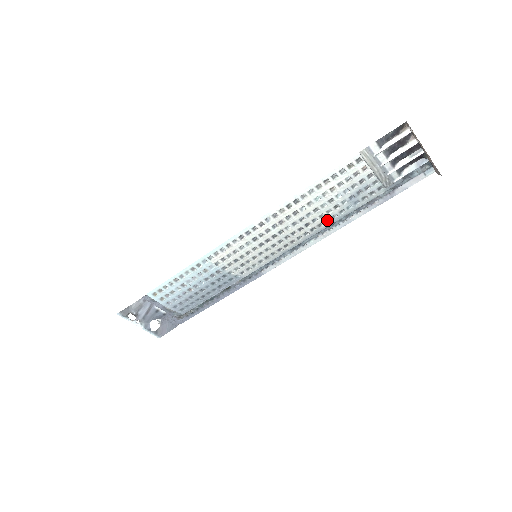
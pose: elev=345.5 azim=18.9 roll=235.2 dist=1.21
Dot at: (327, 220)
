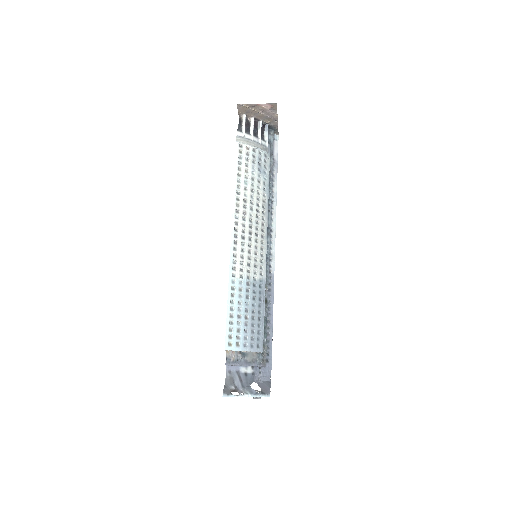
Dot at: (264, 195)
